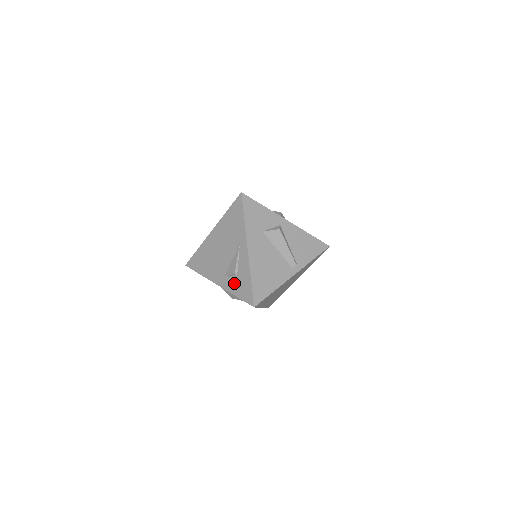
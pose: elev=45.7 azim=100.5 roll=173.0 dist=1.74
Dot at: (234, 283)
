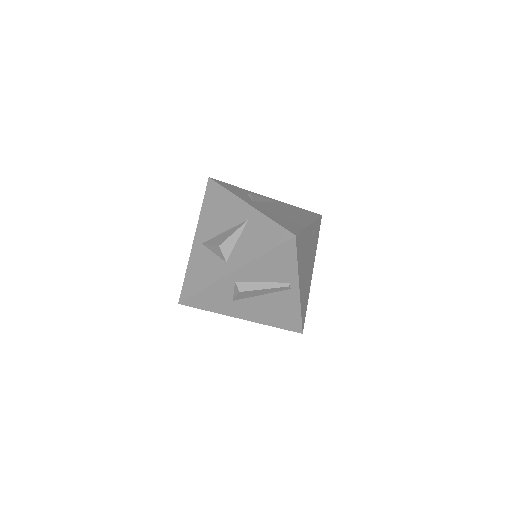
Dot at: occluded
